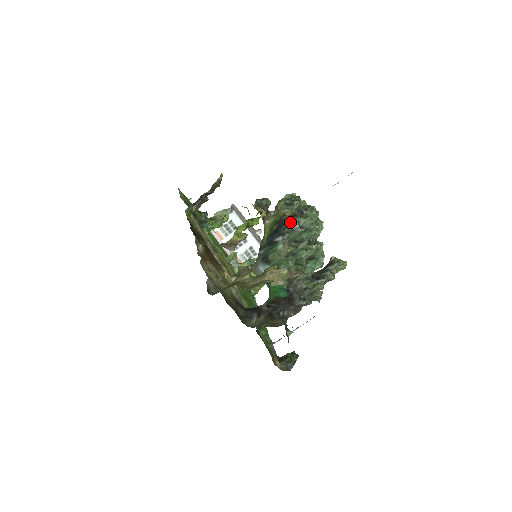
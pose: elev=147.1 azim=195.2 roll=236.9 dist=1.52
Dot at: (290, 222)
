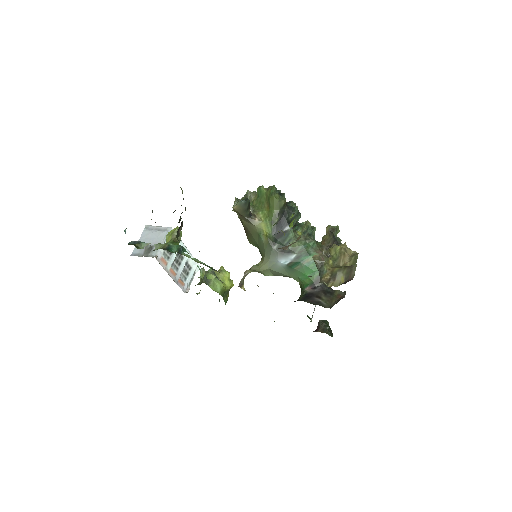
Dot at: (291, 209)
